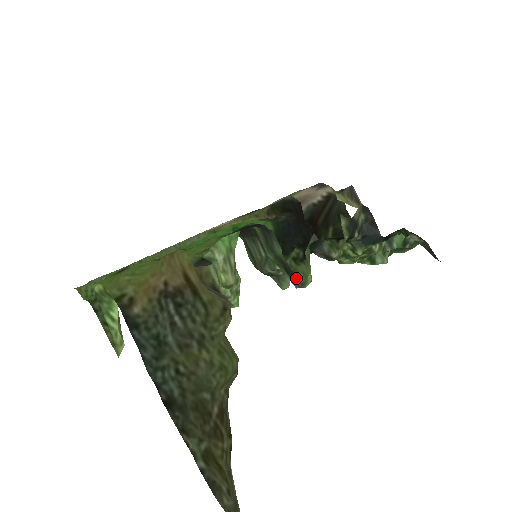
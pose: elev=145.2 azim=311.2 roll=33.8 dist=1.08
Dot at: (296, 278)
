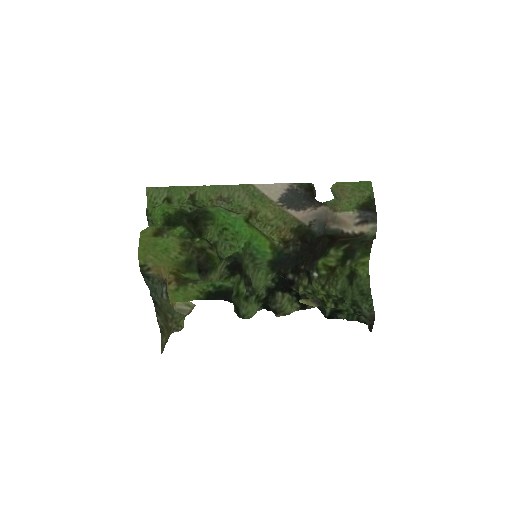
Dot at: (239, 317)
